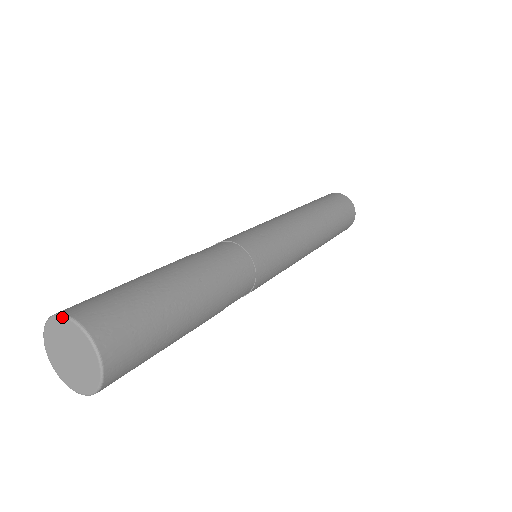
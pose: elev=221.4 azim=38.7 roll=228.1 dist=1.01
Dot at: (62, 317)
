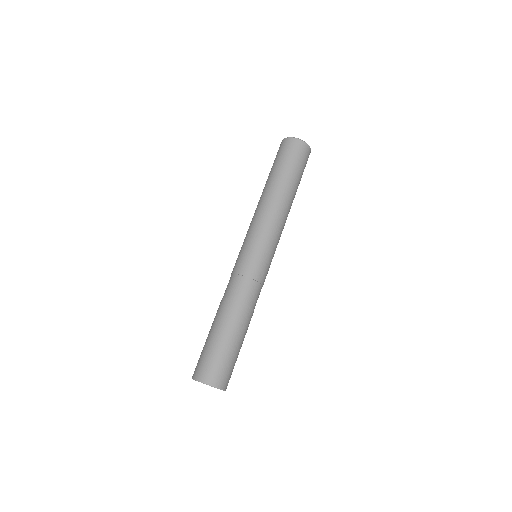
Dot at: (195, 380)
